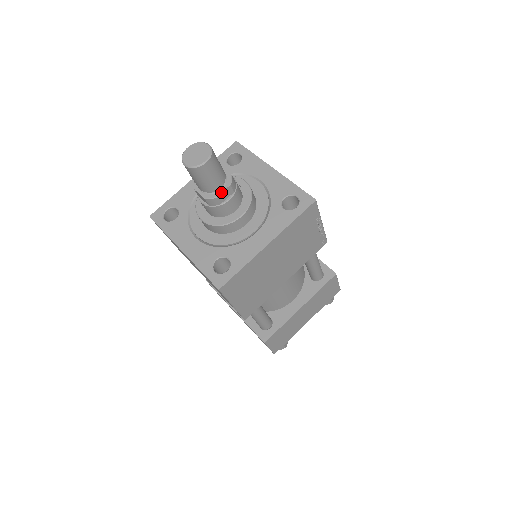
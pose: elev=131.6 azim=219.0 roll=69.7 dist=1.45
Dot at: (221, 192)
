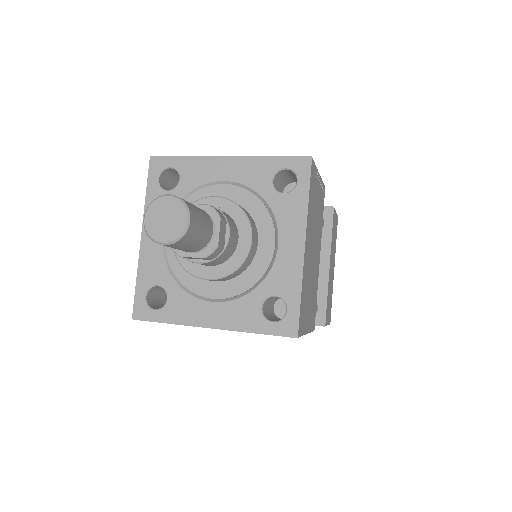
Dot at: (218, 235)
